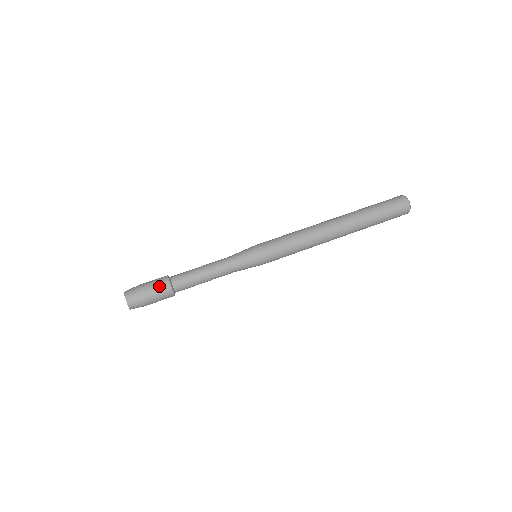
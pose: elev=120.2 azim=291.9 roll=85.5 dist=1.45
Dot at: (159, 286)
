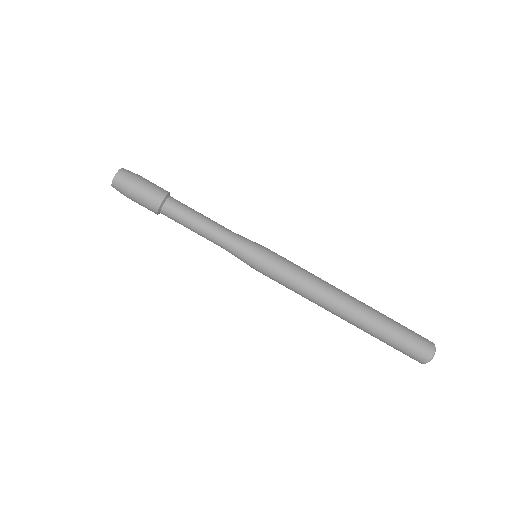
Dot at: (155, 189)
